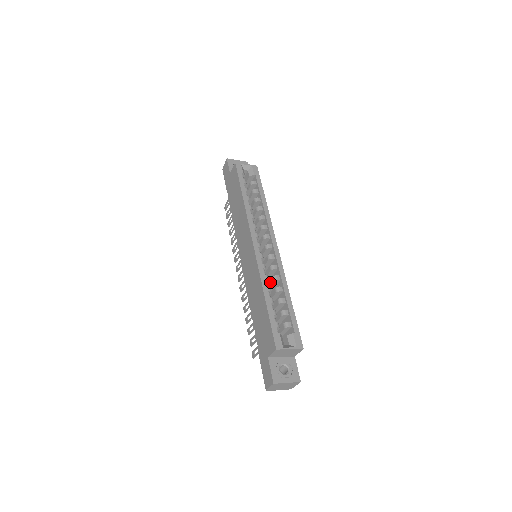
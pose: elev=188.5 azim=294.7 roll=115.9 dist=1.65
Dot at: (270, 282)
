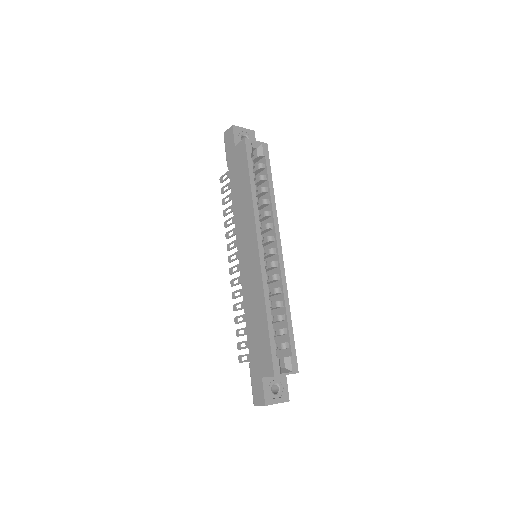
Dot at: occluded
